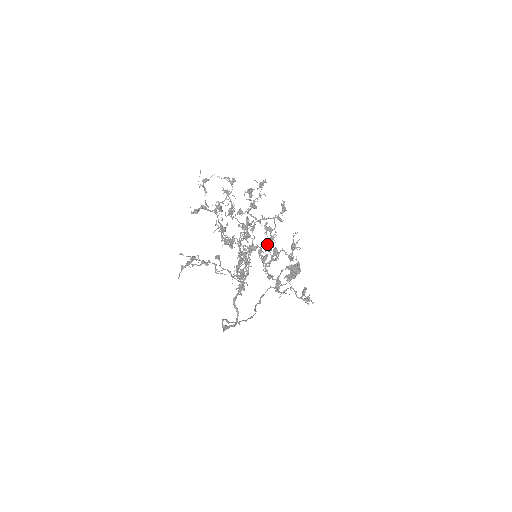
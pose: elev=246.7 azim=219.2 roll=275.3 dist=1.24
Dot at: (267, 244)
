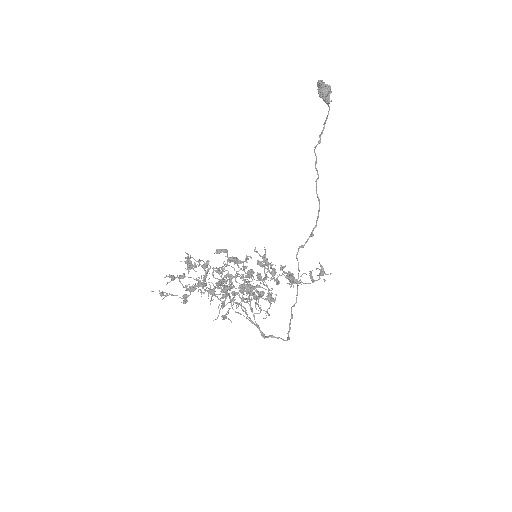
Dot at: (247, 277)
